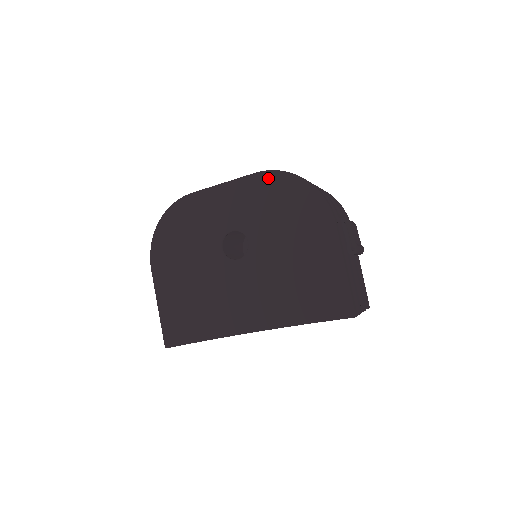
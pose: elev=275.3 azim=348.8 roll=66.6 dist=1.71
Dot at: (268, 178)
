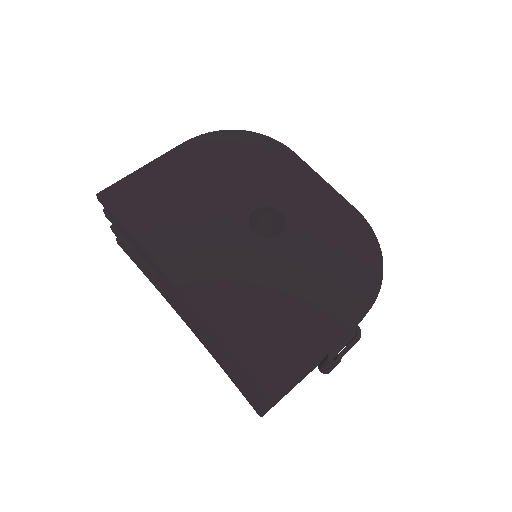
Dot at: (360, 225)
